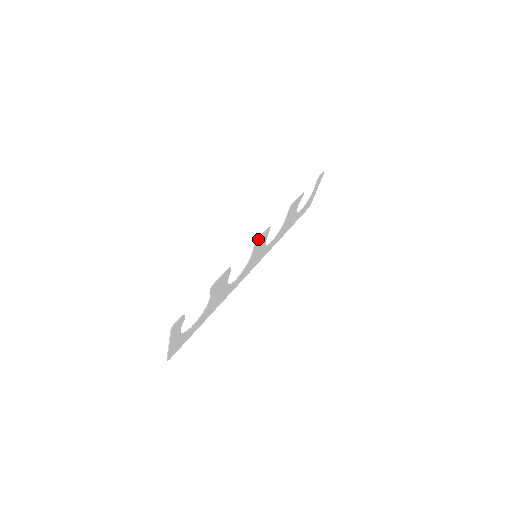
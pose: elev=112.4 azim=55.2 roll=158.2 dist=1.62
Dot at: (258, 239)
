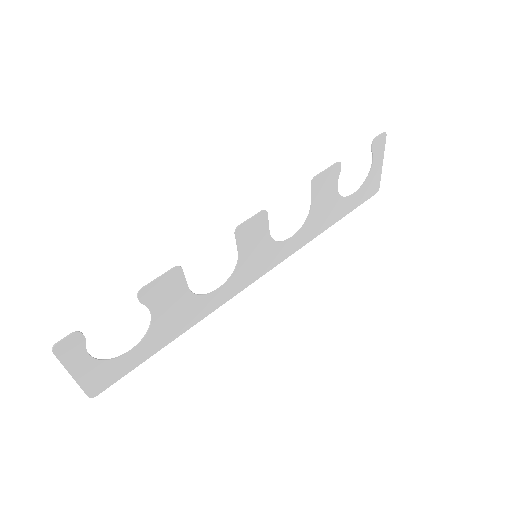
Dot at: (239, 227)
